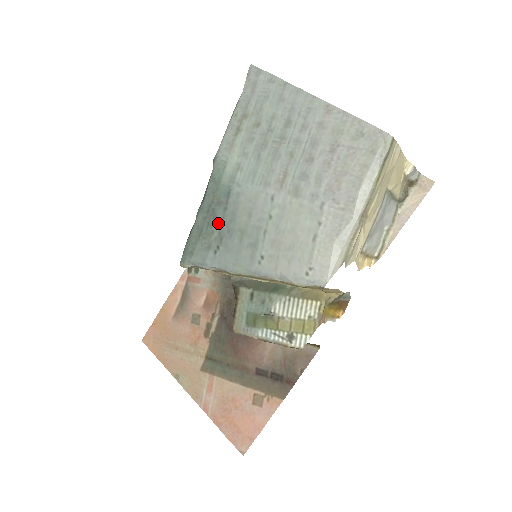
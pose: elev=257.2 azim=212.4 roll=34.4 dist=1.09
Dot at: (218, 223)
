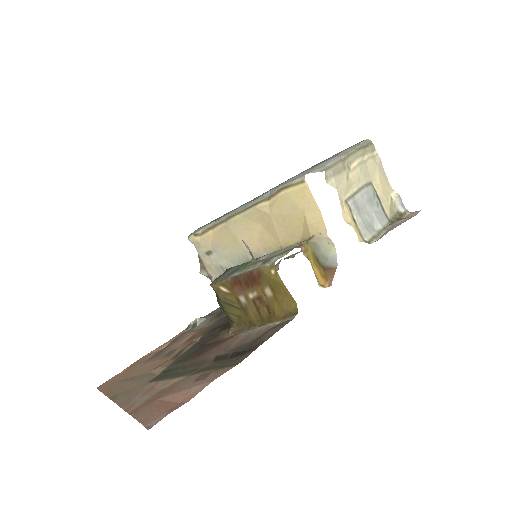
Dot at: occluded
